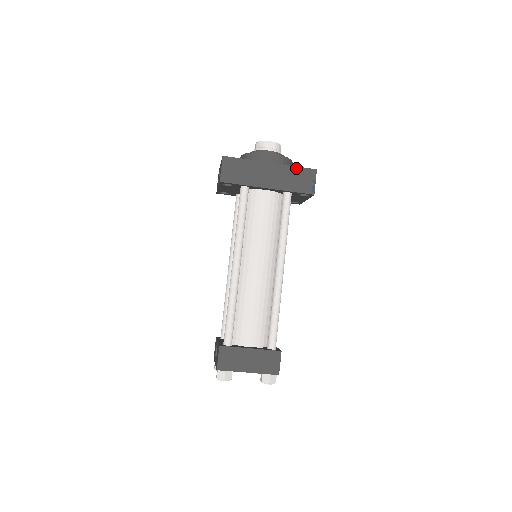
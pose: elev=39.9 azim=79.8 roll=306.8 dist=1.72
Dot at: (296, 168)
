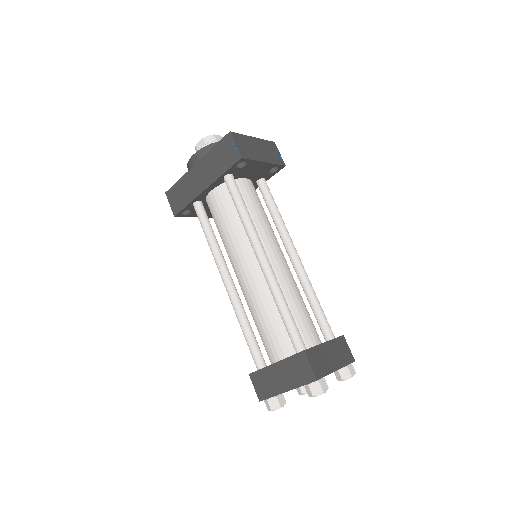
Dot at: (214, 148)
